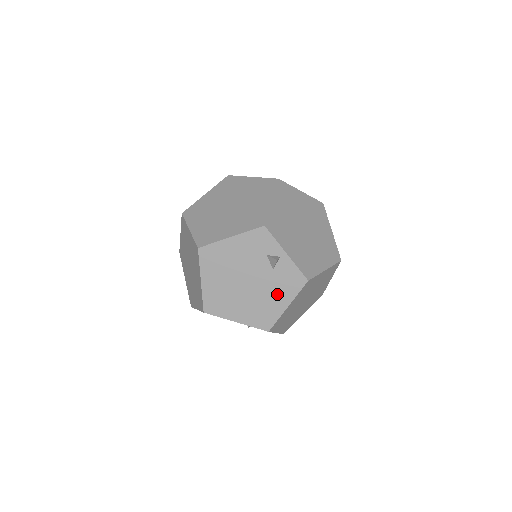
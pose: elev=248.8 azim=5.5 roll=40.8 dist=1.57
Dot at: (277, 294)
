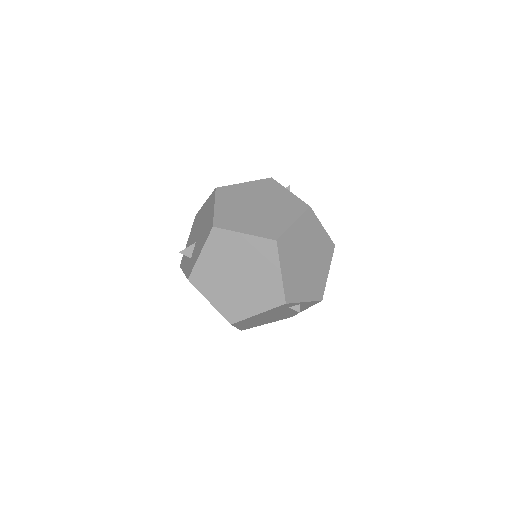
Dot at: occluded
